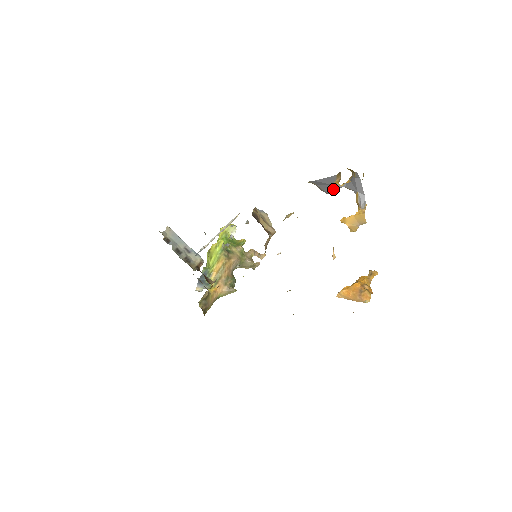
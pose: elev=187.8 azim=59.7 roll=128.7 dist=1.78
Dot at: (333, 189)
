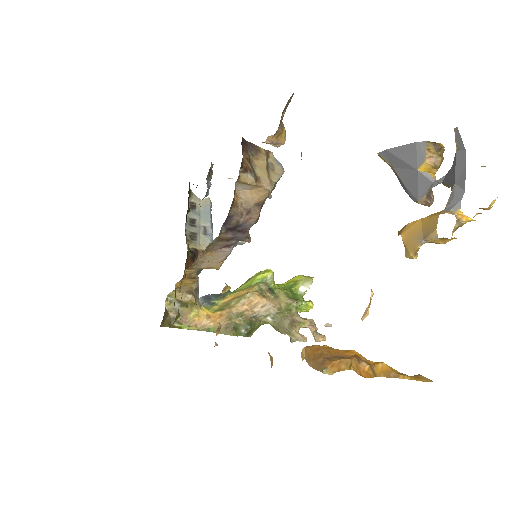
Dot at: (421, 186)
